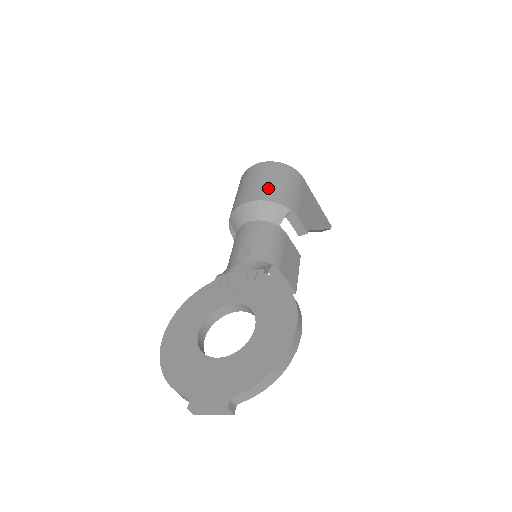
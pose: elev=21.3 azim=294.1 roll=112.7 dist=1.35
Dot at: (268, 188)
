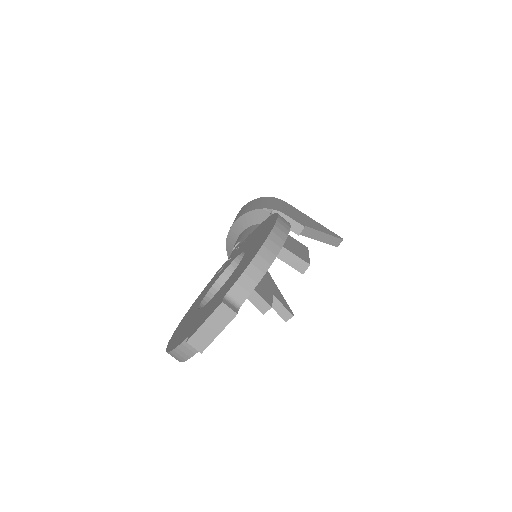
Dot at: (247, 209)
